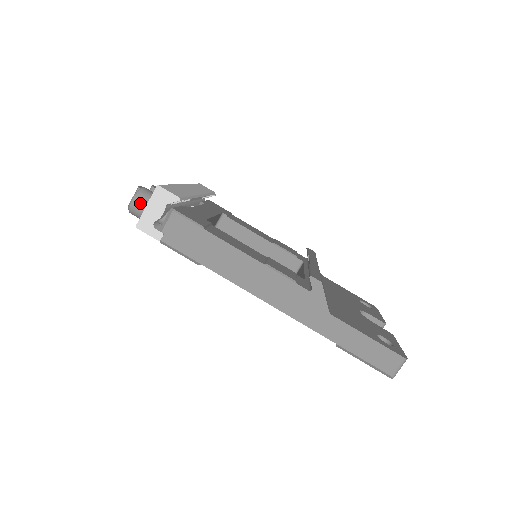
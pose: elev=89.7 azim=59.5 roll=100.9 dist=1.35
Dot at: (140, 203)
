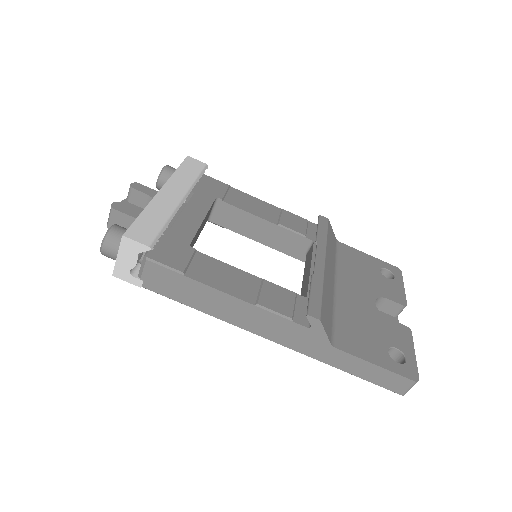
Dot at: (111, 250)
